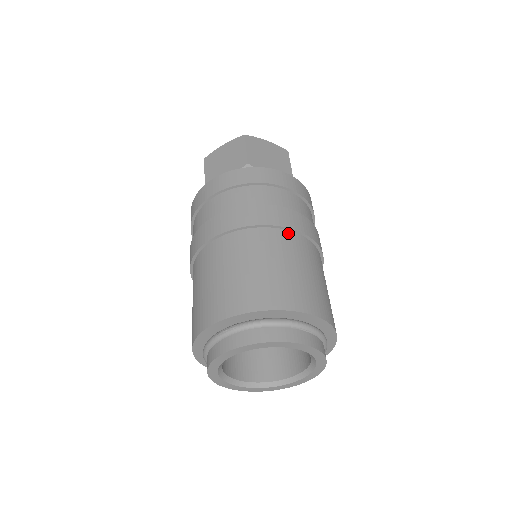
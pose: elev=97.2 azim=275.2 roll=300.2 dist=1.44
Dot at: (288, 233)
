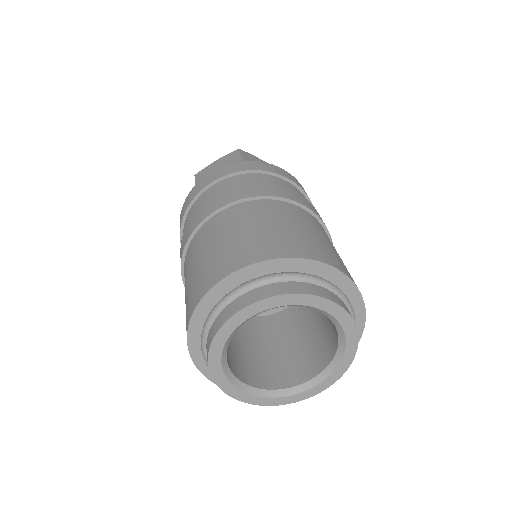
Dot at: (298, 208)
